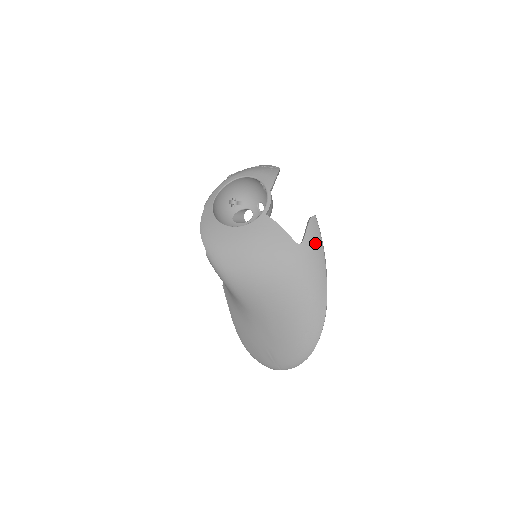
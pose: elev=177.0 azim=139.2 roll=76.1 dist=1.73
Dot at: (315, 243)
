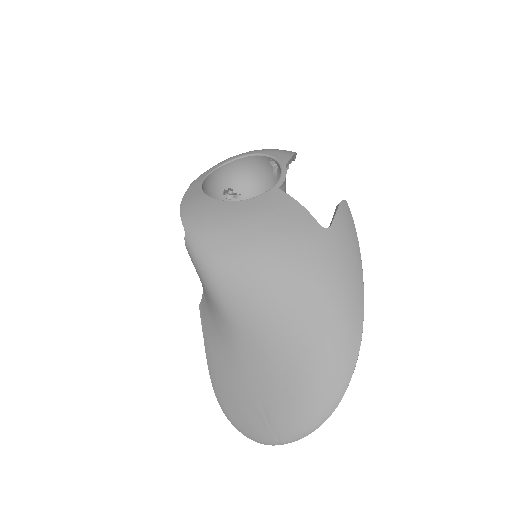
Dot at: (348, 232)
